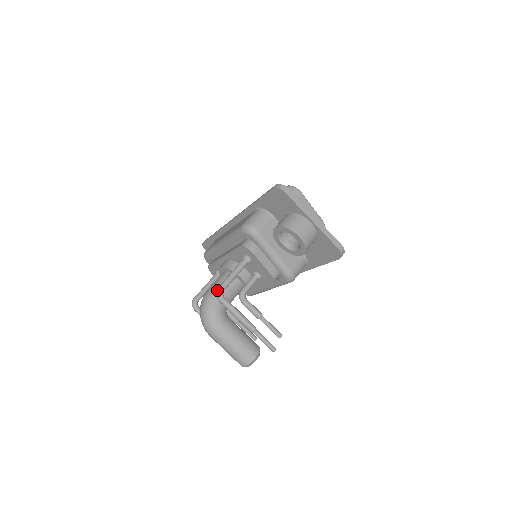
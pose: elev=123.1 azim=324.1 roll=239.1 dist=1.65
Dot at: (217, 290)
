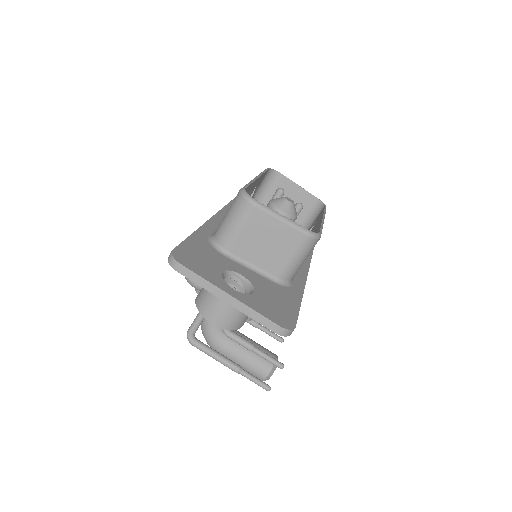
Dot at: occluded
